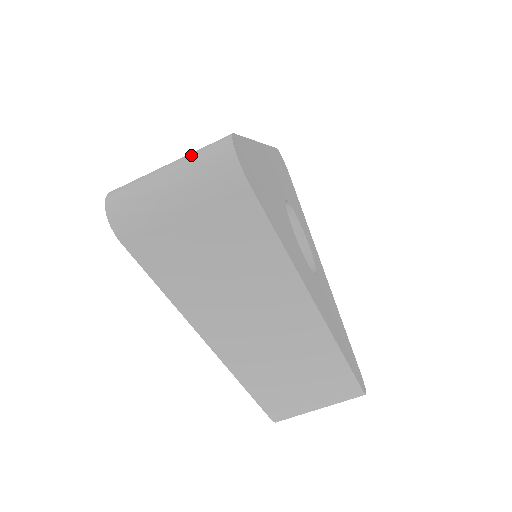
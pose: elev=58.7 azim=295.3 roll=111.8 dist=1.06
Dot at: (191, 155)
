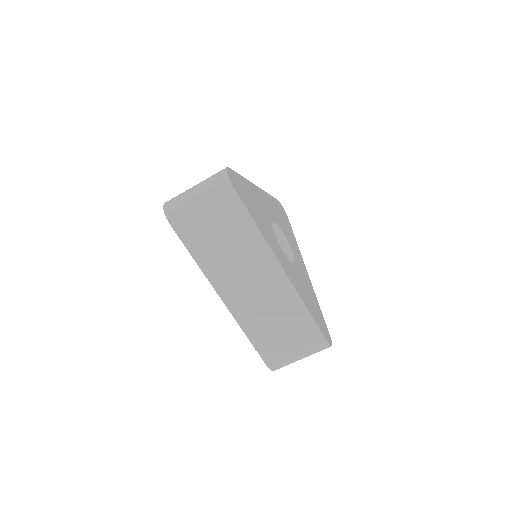
Dot at: (207, 178)
